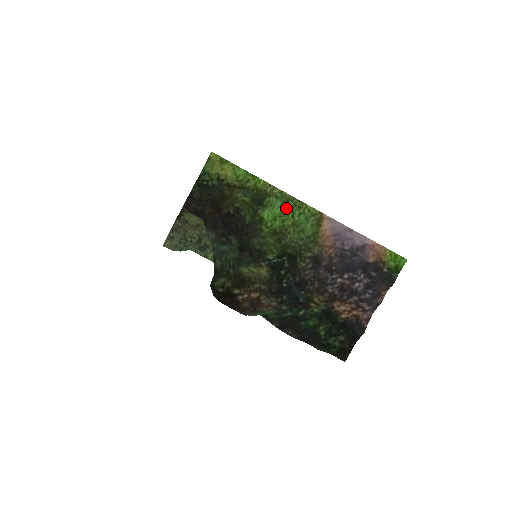
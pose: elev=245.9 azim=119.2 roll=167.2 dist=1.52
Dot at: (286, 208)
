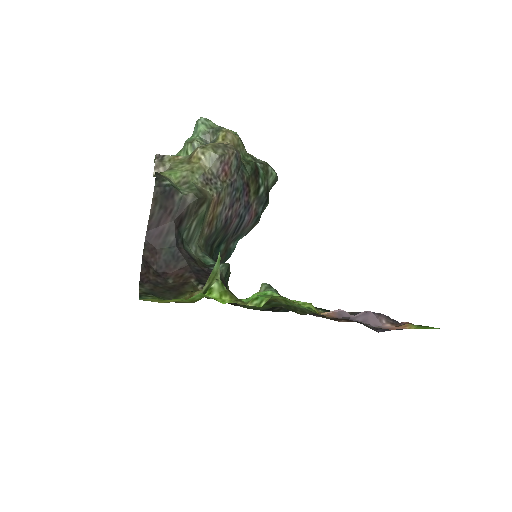
Dot at: (273, 292)
